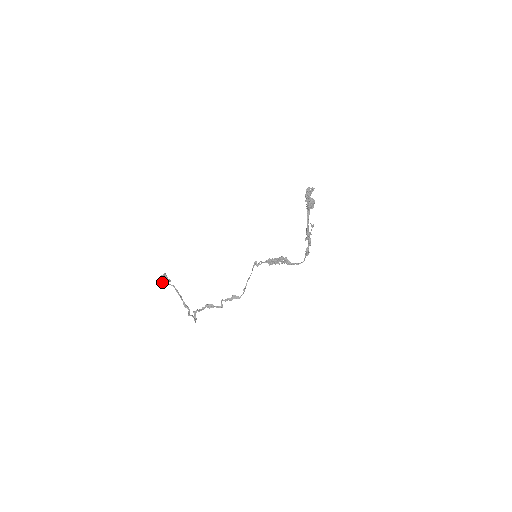
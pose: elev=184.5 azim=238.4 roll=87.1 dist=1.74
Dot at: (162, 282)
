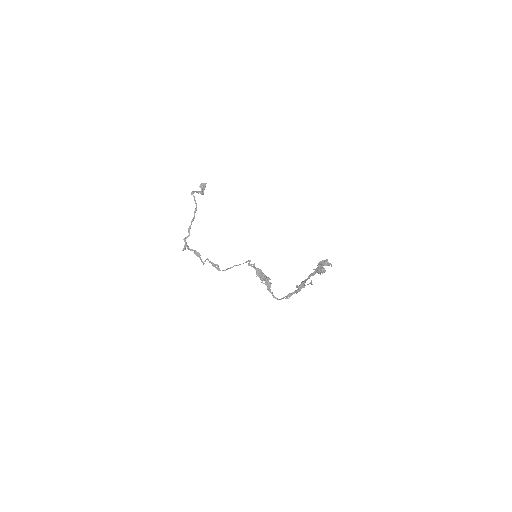
Dot at: (192, 193)
